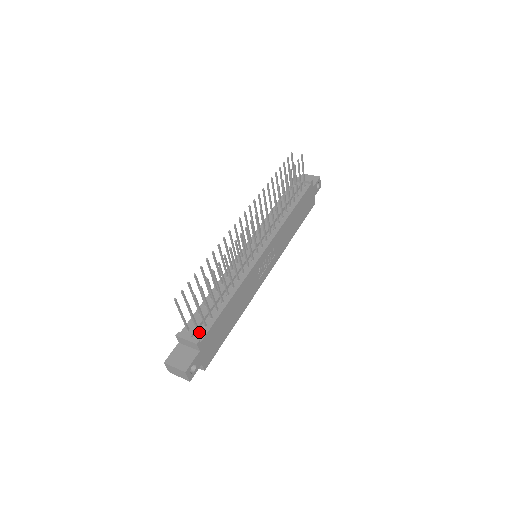
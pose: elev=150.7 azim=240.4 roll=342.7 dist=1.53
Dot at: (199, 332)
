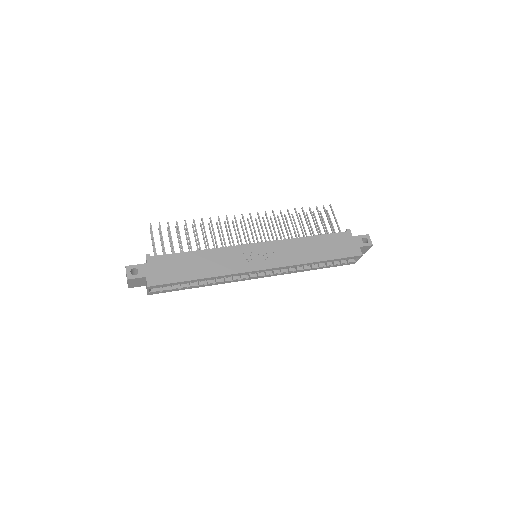
Dot at: (156, 255)
